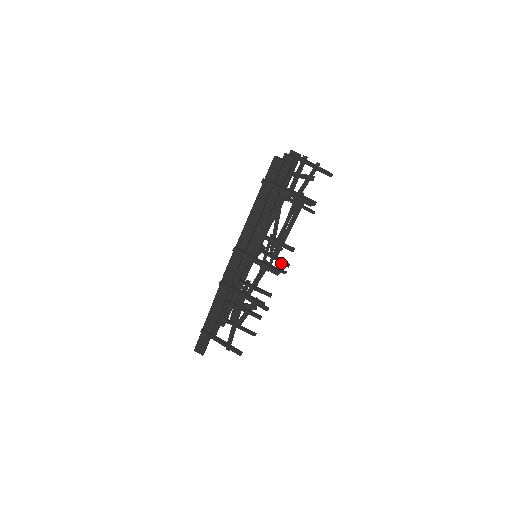
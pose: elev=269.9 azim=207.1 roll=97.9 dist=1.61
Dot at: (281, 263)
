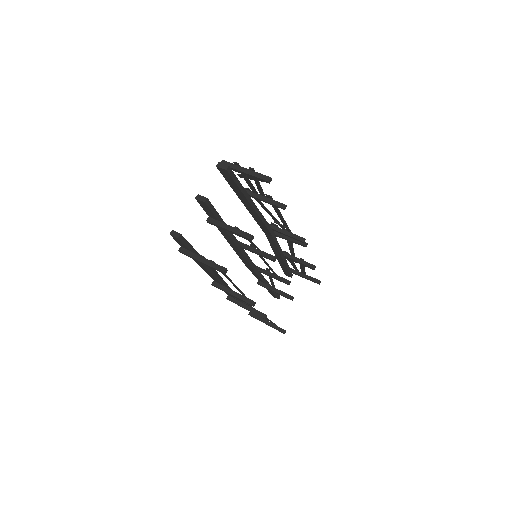
Dot at: (295, 239)
